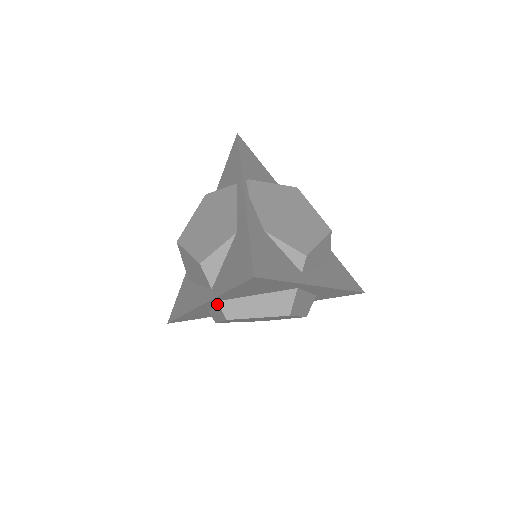
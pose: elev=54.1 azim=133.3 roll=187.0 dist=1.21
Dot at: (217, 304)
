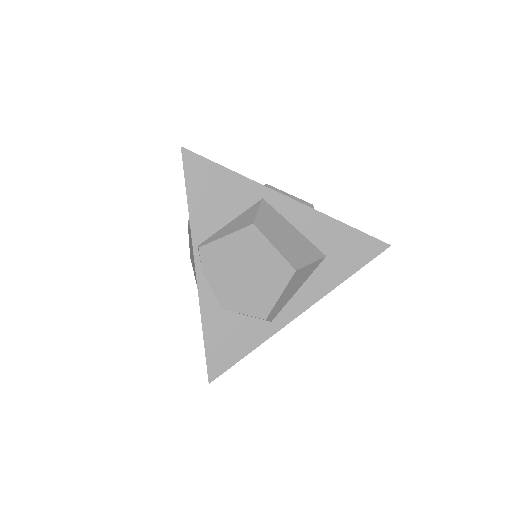
Dot at: occluded
